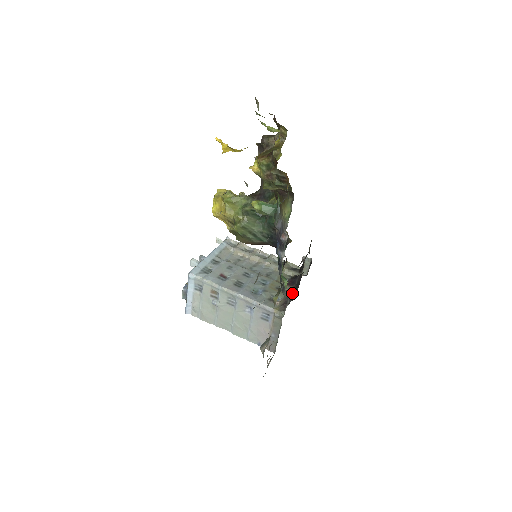
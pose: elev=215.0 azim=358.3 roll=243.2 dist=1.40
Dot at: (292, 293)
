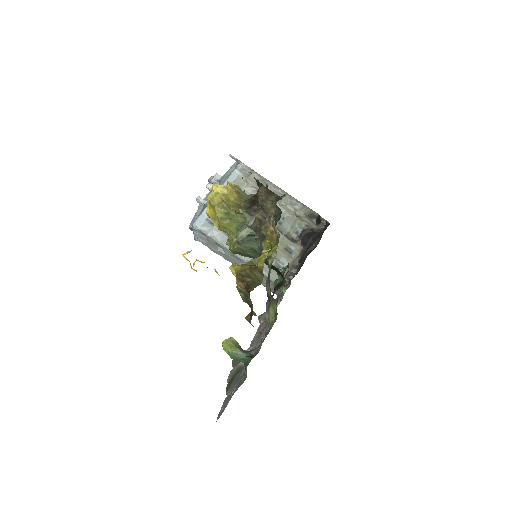
Dot at: occluded
